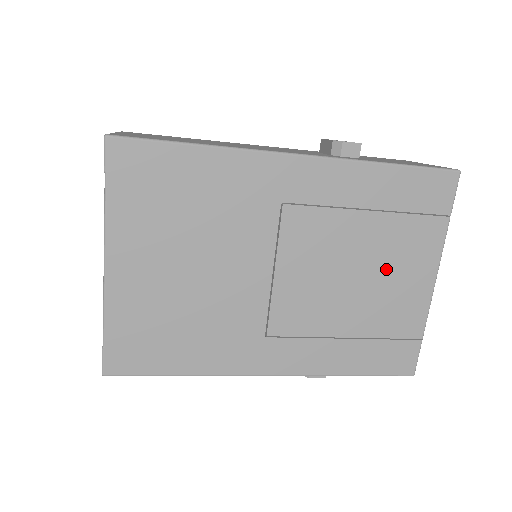
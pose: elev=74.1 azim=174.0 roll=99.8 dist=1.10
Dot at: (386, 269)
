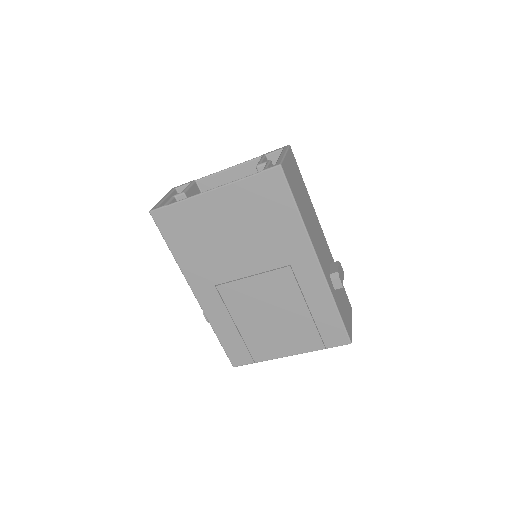
Dot at: (283, 330)
